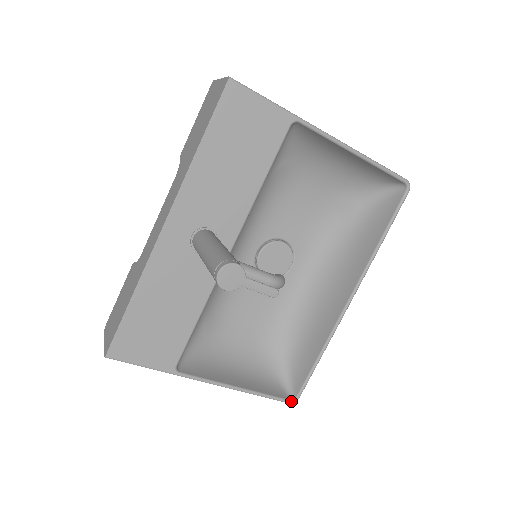
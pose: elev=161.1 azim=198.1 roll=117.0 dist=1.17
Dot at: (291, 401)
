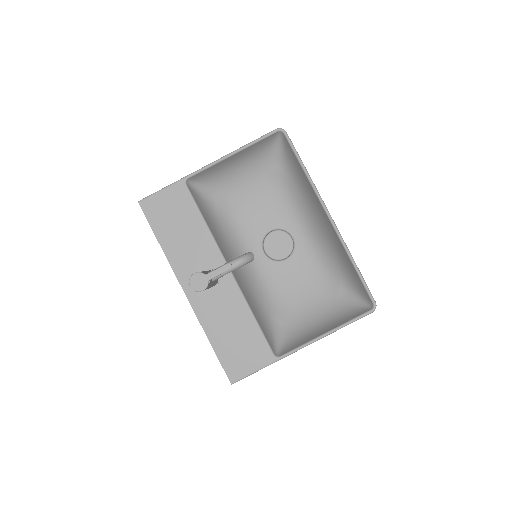
Dot at: (372, 309)
